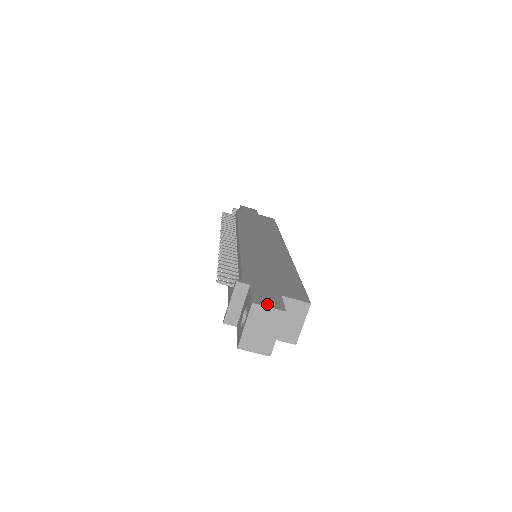
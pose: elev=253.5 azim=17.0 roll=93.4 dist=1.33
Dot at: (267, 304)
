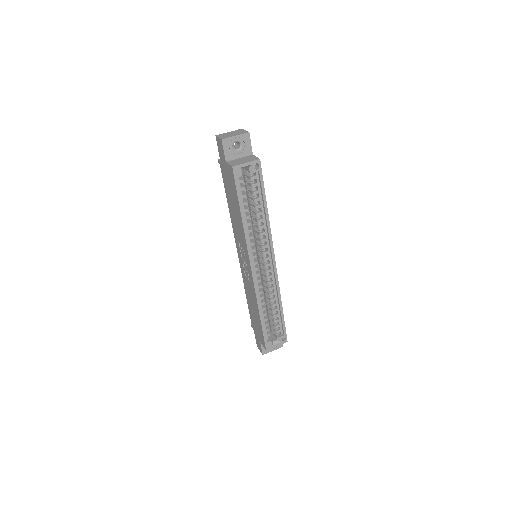
Dot at: occluded
